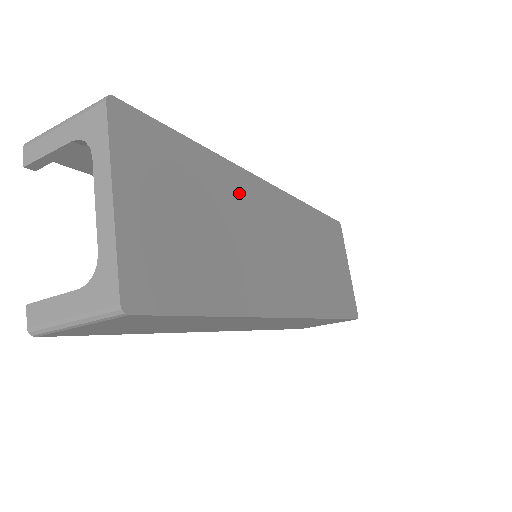
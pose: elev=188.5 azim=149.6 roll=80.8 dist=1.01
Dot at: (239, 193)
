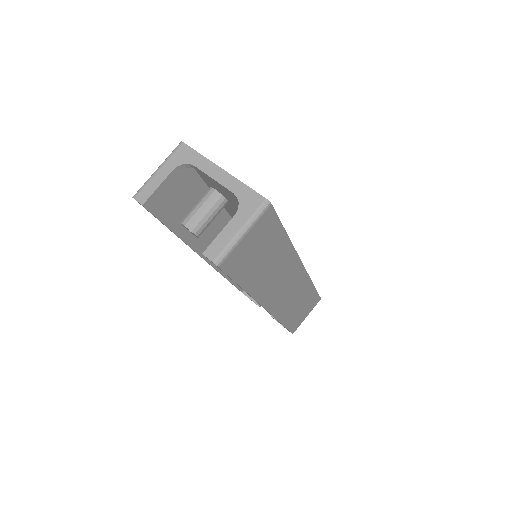
Dot at: occluded
